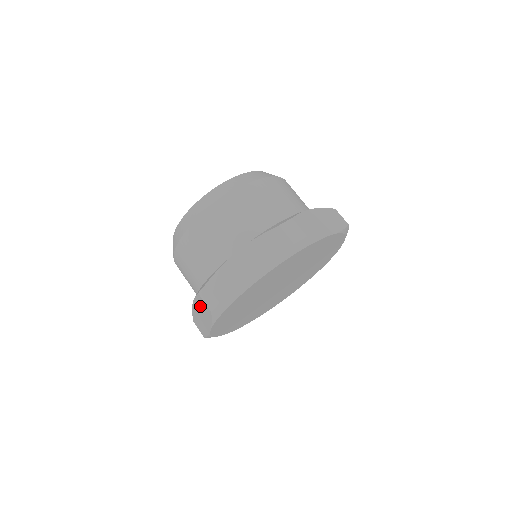
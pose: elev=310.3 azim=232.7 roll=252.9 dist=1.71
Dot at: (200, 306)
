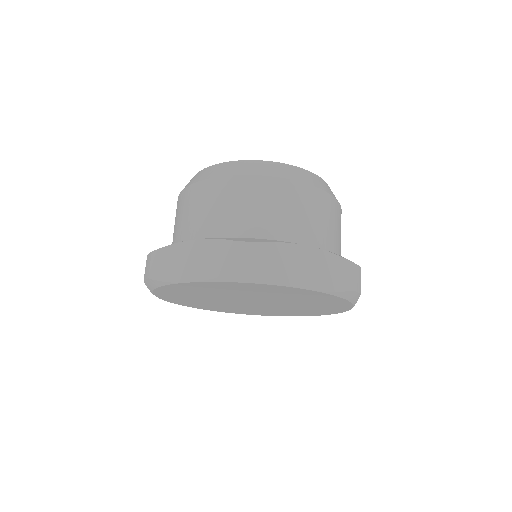
Dot at: occluded
